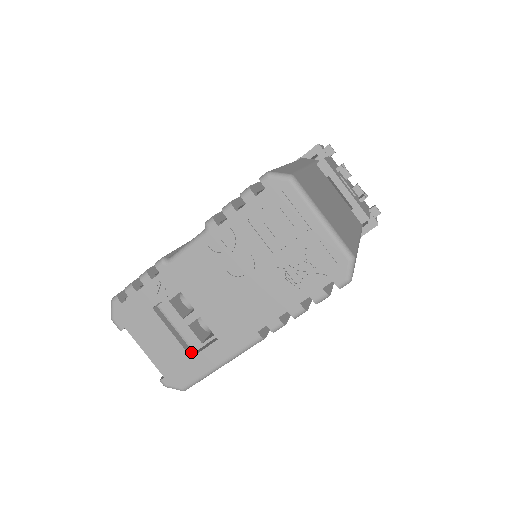
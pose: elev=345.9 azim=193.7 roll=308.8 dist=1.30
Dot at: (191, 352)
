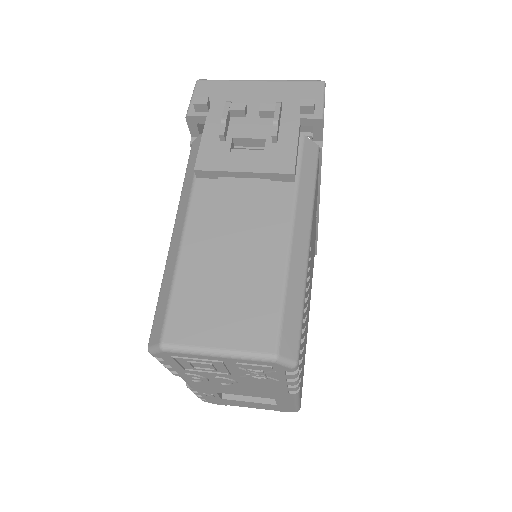
Dot at: (274, 399)
